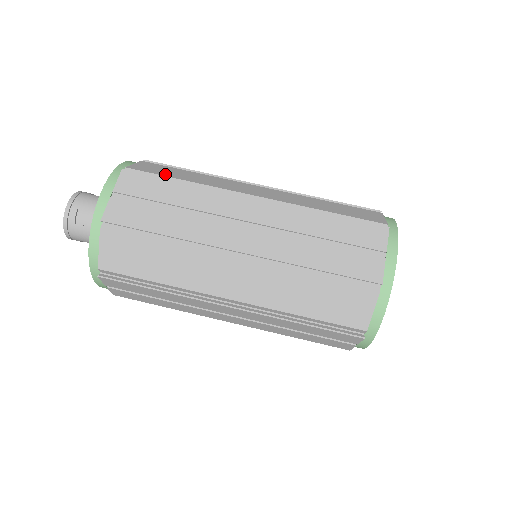
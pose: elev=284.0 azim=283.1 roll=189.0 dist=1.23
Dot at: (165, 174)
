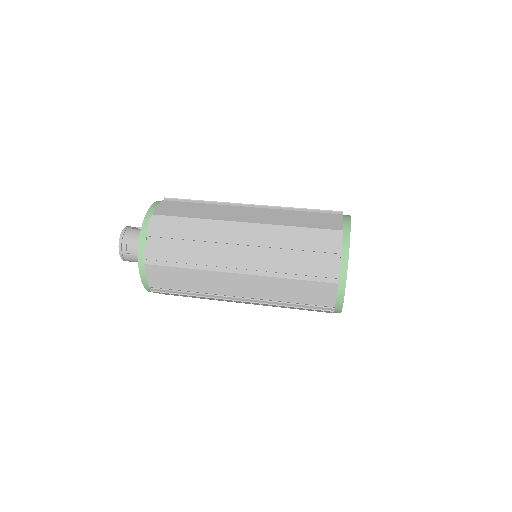
Dot at: (180, 214)
